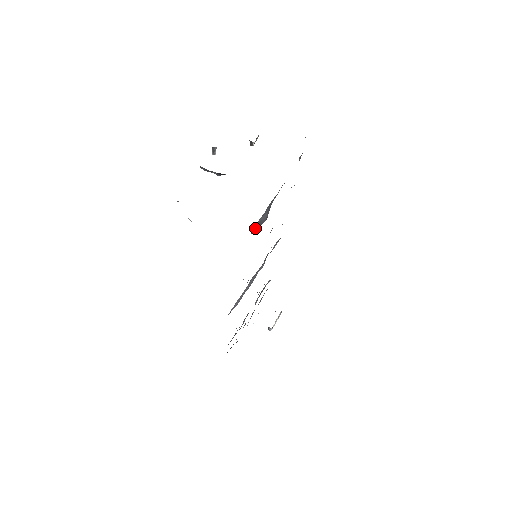
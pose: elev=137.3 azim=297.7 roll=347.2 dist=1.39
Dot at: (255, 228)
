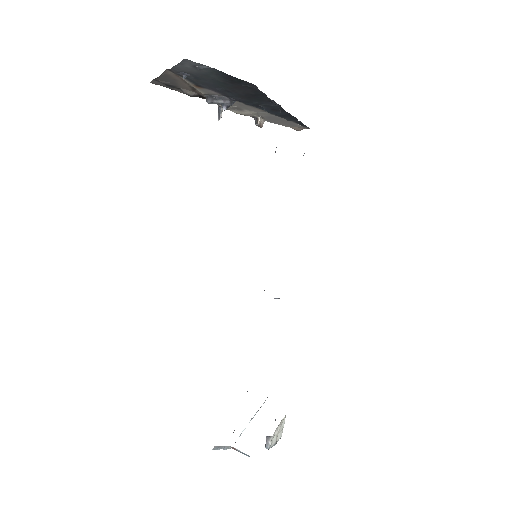
Dot at: occluded
